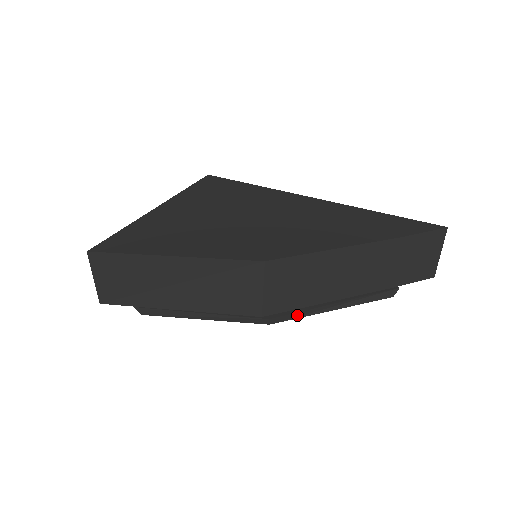
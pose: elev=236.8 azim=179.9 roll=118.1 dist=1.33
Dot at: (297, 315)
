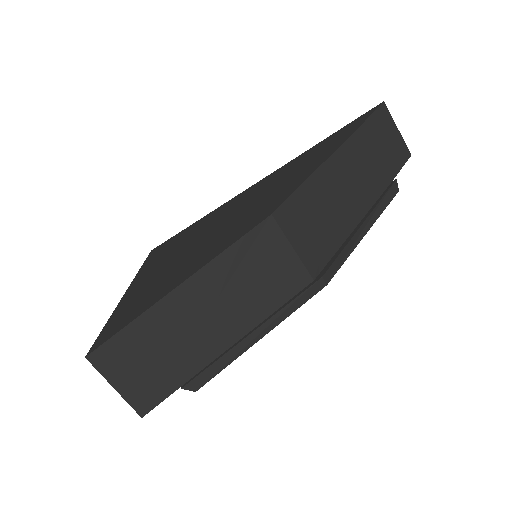
Dot at: (341, 258)
